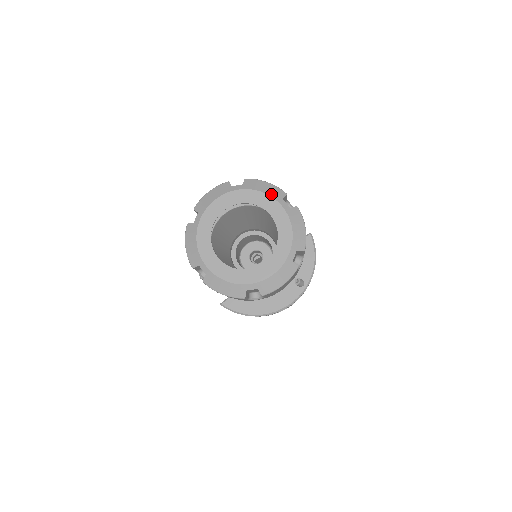
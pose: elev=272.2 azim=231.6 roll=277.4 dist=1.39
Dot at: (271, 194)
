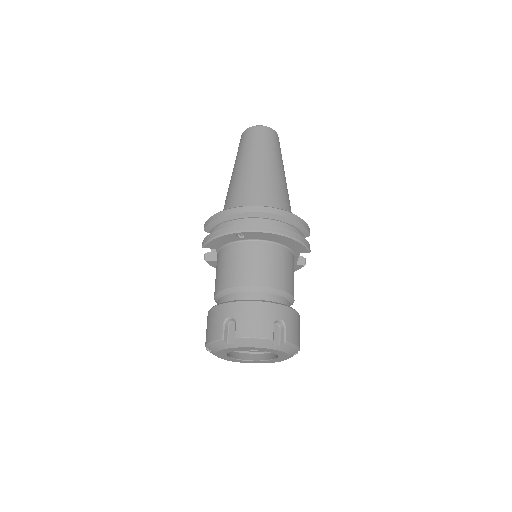
Dot at: (290, 354)
